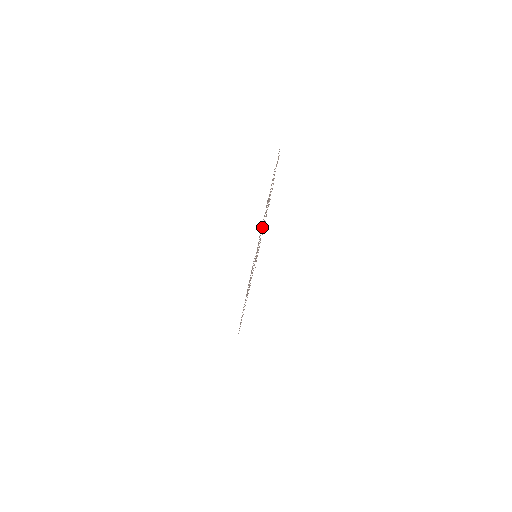
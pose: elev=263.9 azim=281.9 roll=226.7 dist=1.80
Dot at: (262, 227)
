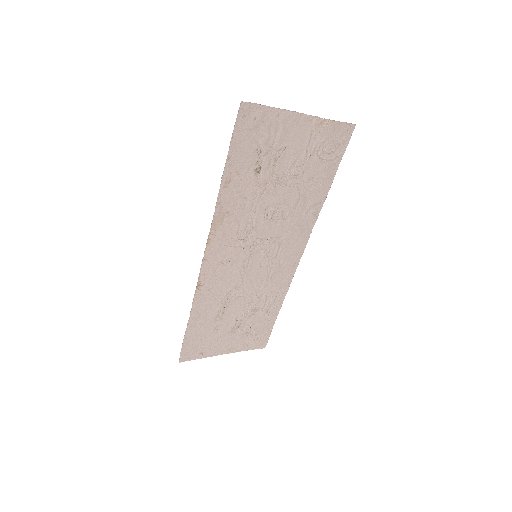
Dot at: (278, 218)
